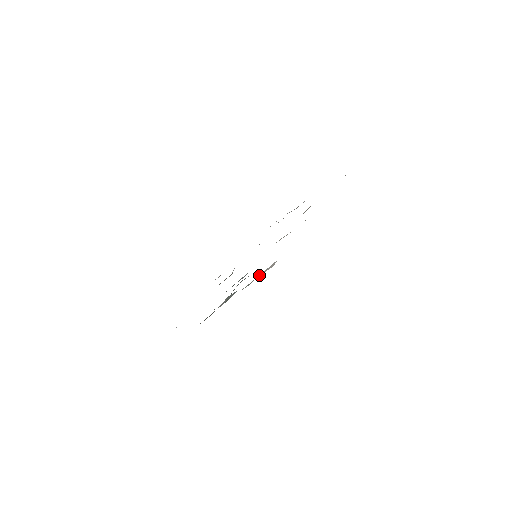
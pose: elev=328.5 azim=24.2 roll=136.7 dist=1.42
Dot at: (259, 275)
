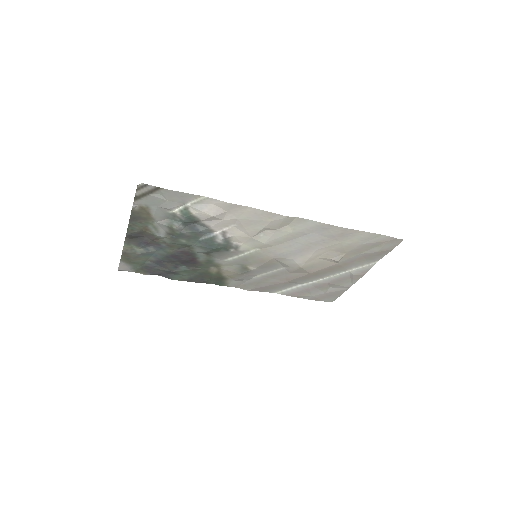
Dot at: (188, 204)
